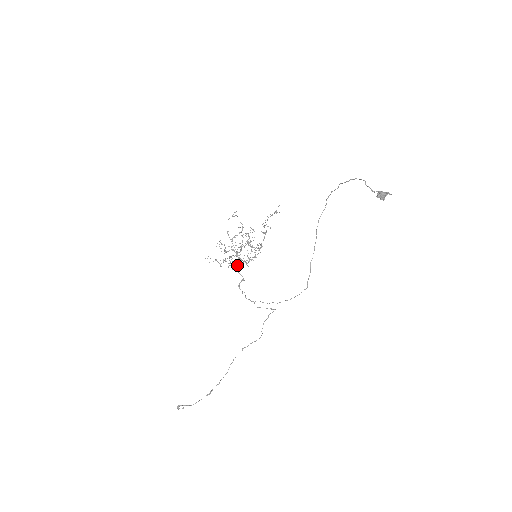
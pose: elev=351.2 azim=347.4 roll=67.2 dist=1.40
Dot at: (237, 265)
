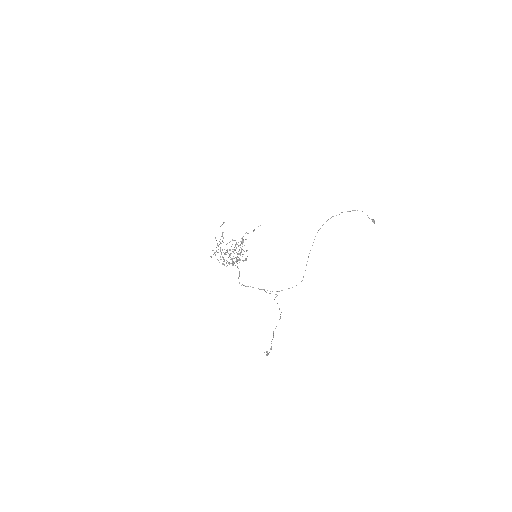
Dot at: (229, 264)
